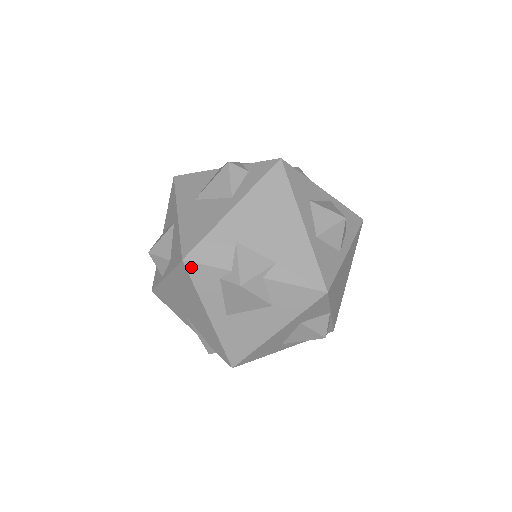
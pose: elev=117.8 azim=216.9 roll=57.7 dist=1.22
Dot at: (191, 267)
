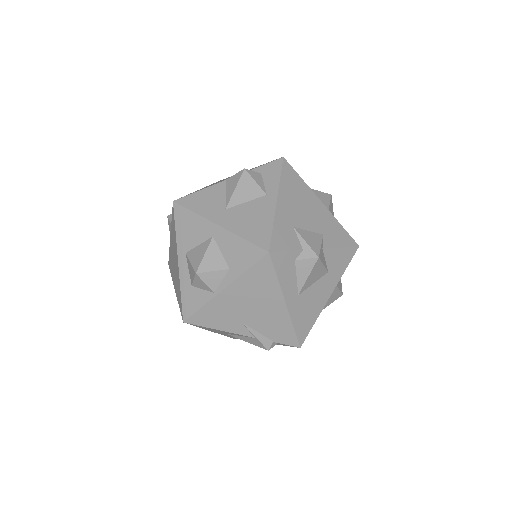
Dot at: (275, 257)
